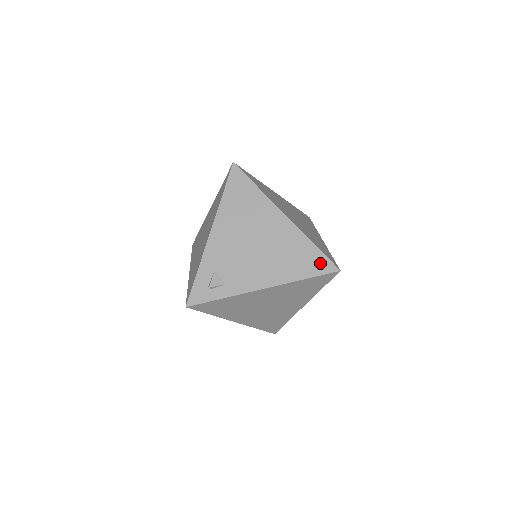
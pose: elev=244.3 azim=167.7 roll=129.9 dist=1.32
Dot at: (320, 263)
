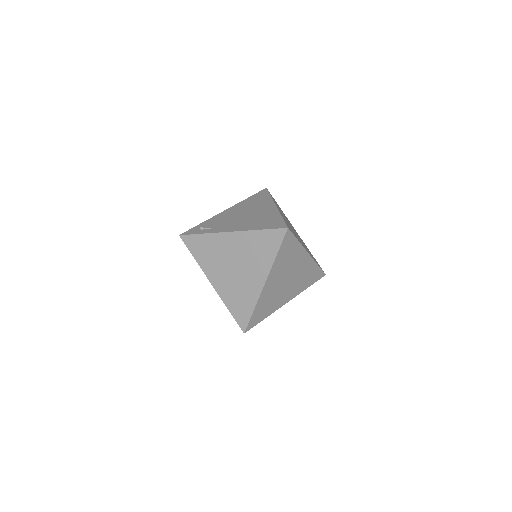
Dot at: (278, 224)
